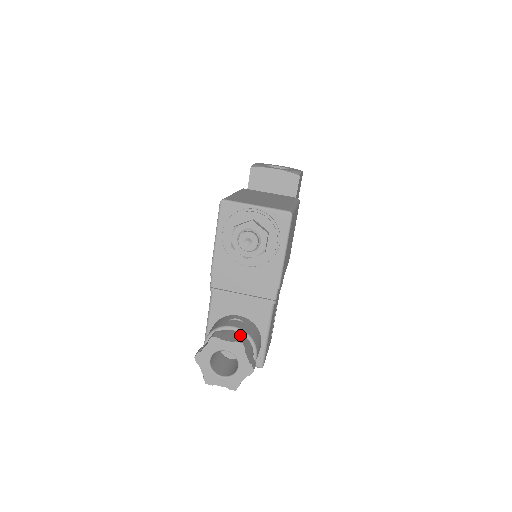
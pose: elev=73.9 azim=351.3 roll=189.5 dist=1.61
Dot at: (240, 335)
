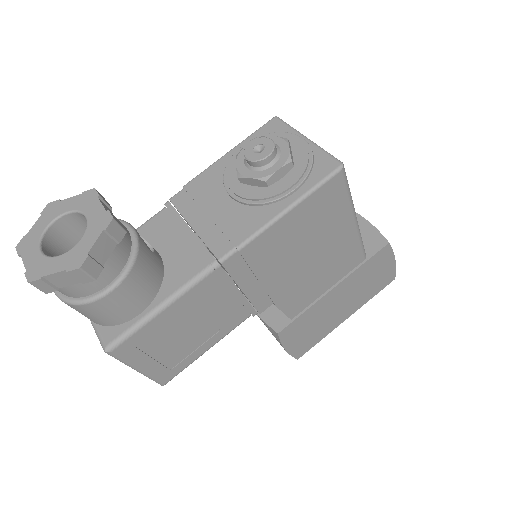
Dot at: (127, 236)
